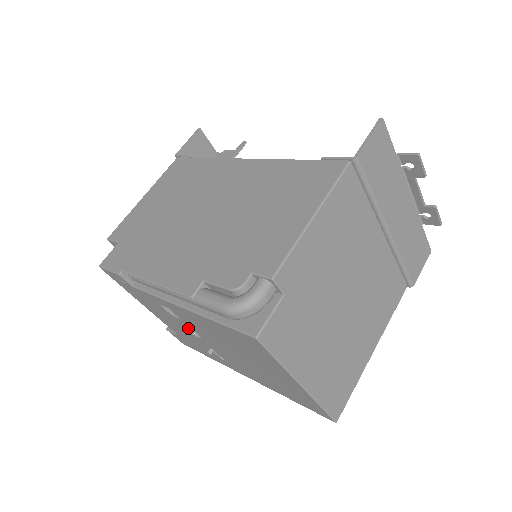
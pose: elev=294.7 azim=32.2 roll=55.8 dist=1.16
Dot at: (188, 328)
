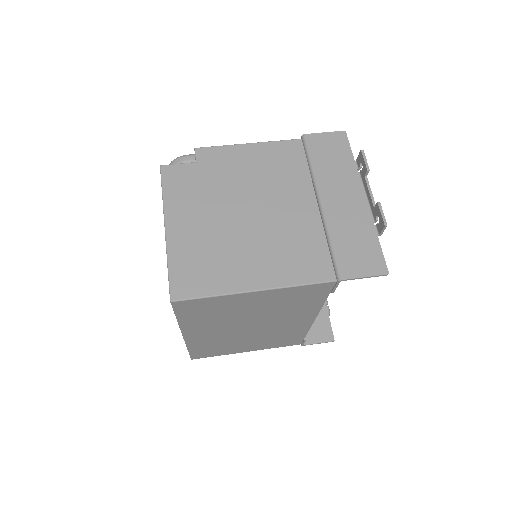
Dot at: occluded
